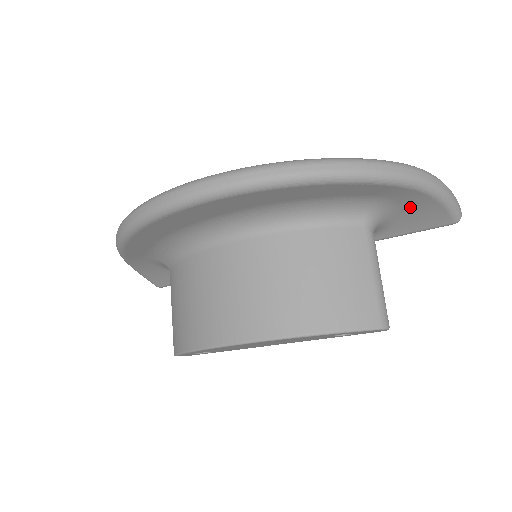
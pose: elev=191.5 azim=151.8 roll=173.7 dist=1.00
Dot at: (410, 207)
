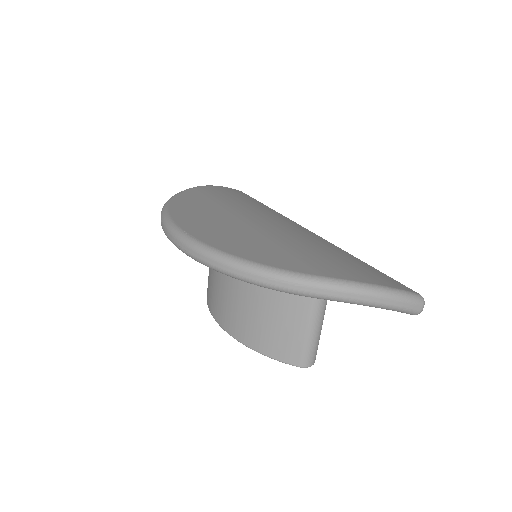
Dot at: occluded
